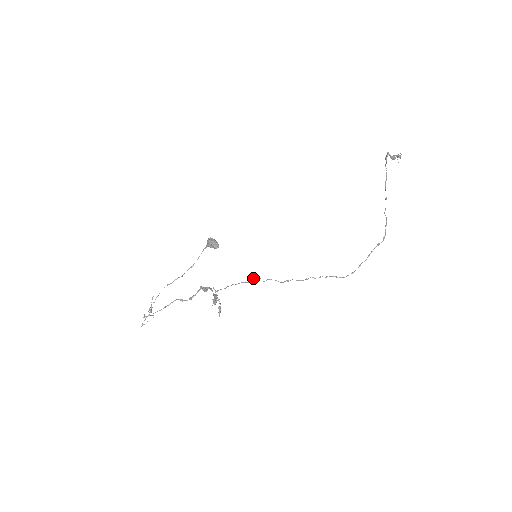
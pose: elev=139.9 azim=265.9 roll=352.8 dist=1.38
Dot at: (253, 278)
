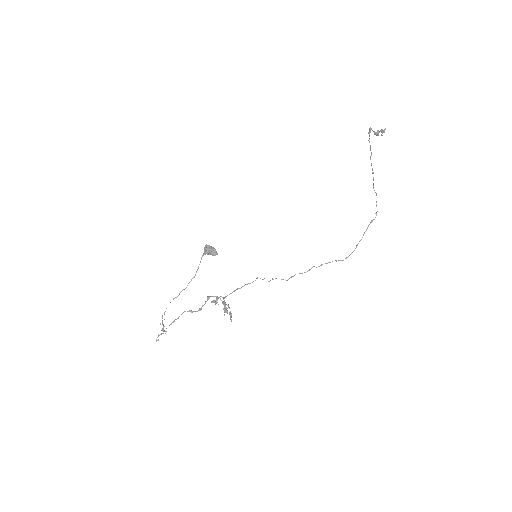
Dot at: (257, 278)
